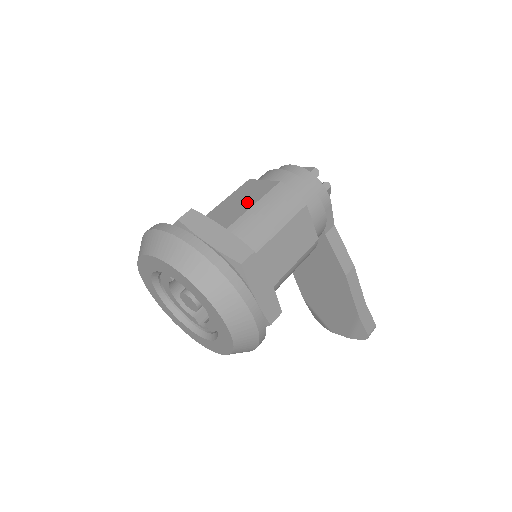
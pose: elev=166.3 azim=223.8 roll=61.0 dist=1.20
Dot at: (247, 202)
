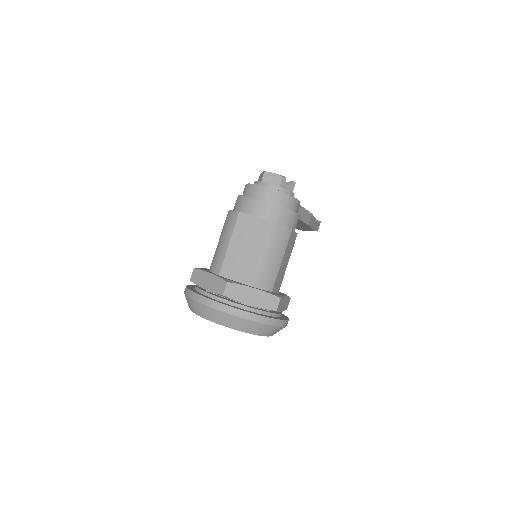
Dot at: (254, 248)
